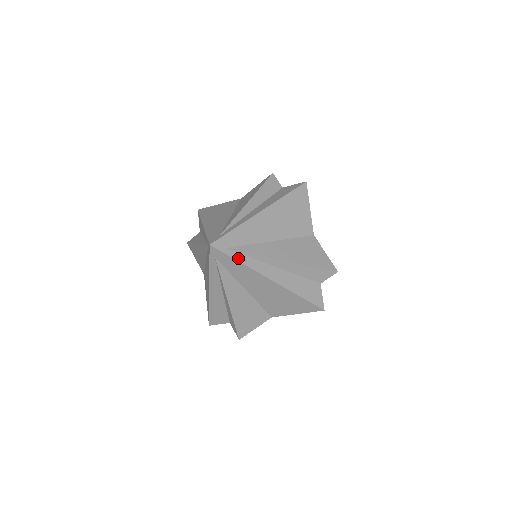
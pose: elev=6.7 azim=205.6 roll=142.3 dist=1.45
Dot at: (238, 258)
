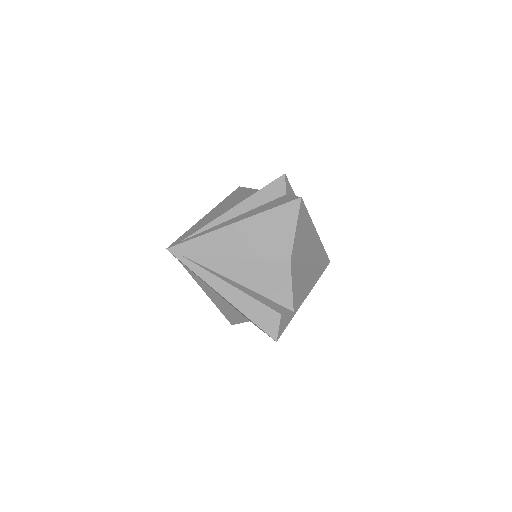
Dot at: (192, 267)
